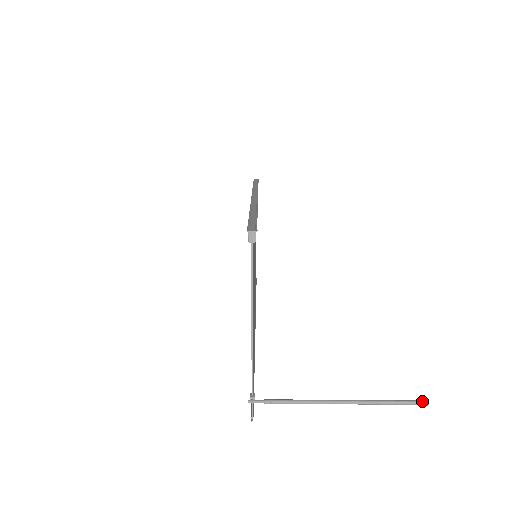
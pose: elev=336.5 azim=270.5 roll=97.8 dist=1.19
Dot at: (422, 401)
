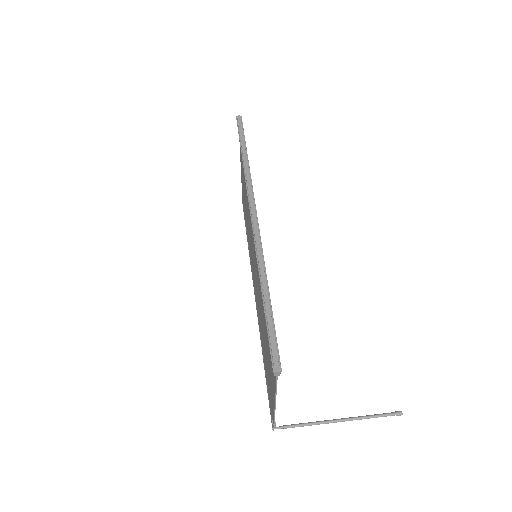
Dot at: (398, 414)
